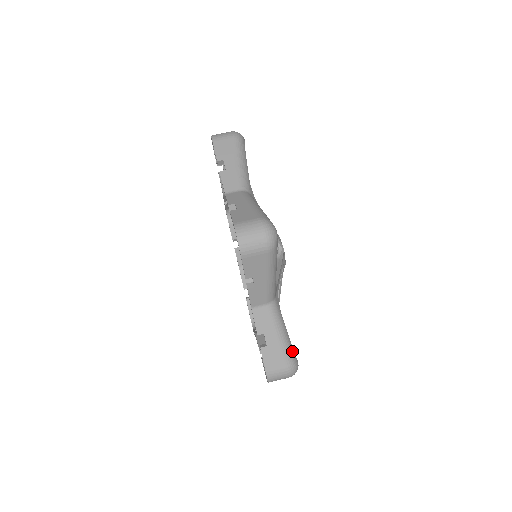
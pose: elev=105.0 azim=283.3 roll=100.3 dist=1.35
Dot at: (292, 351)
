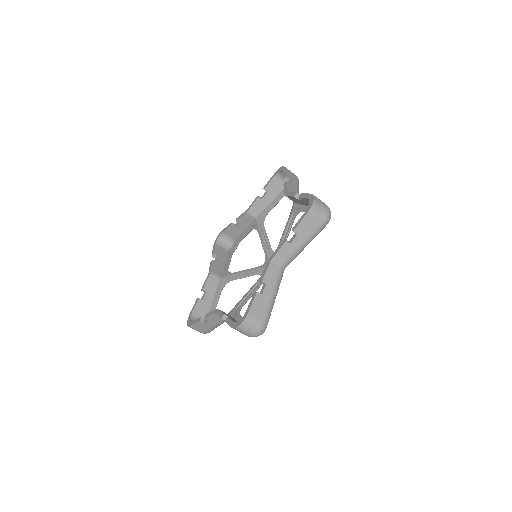
Dot at: occluded
